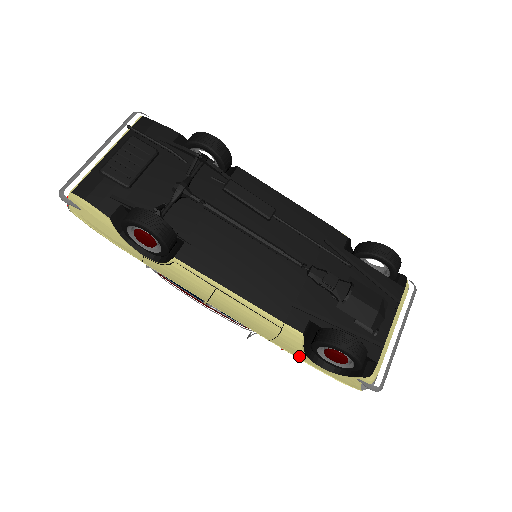
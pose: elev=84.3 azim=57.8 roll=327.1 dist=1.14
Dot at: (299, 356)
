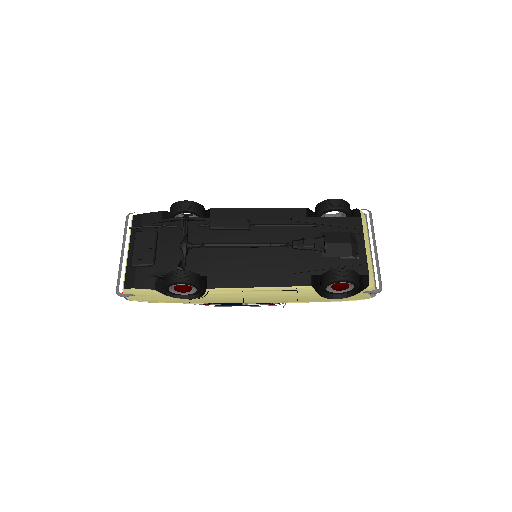
Dot at: (320, 301)
